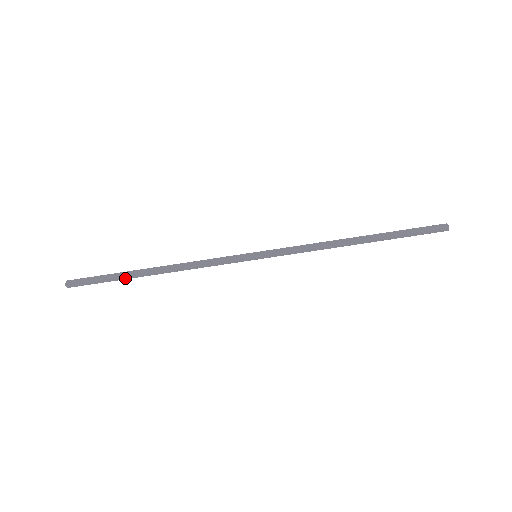
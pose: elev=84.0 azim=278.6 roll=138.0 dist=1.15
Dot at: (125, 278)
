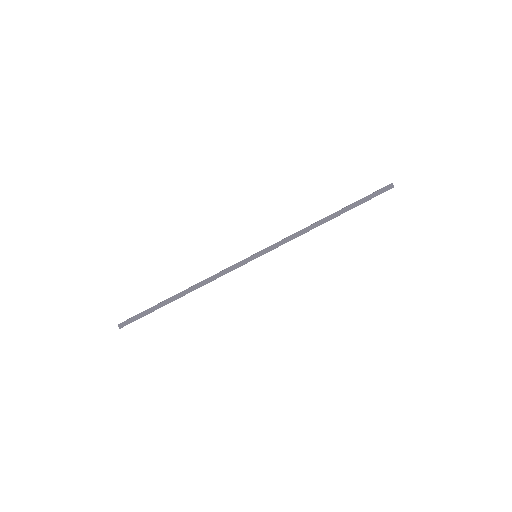
Dot at: occluded
